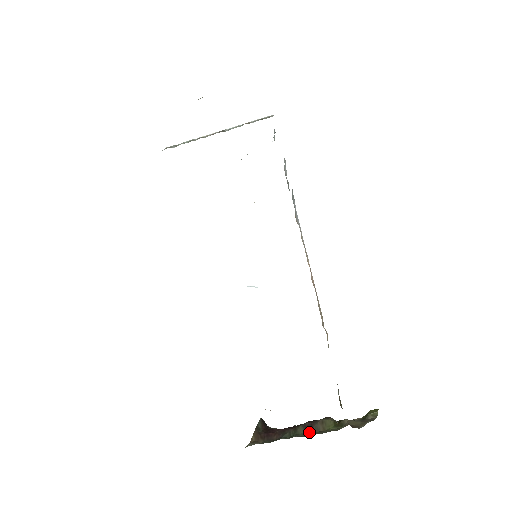
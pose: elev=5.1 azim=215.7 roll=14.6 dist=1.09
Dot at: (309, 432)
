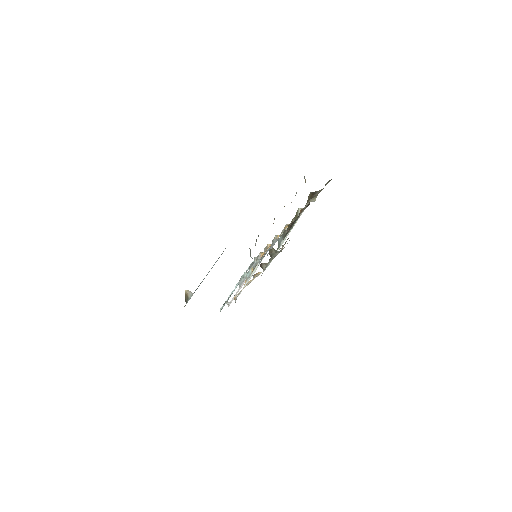
Dot at: occluded
